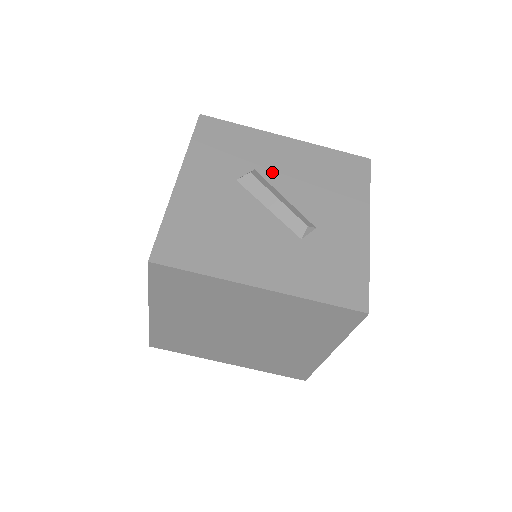
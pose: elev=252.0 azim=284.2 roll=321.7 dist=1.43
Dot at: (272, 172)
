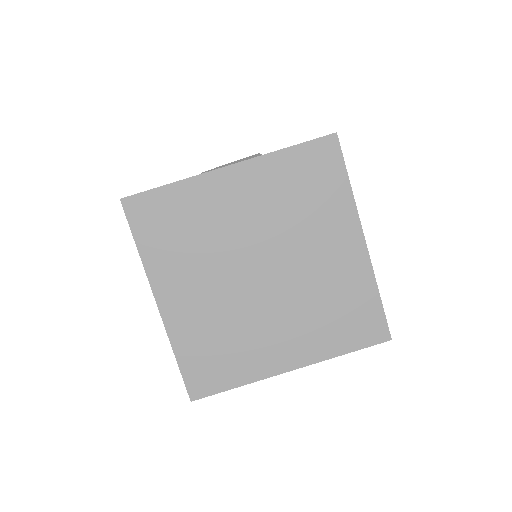
Dot at: occluded
